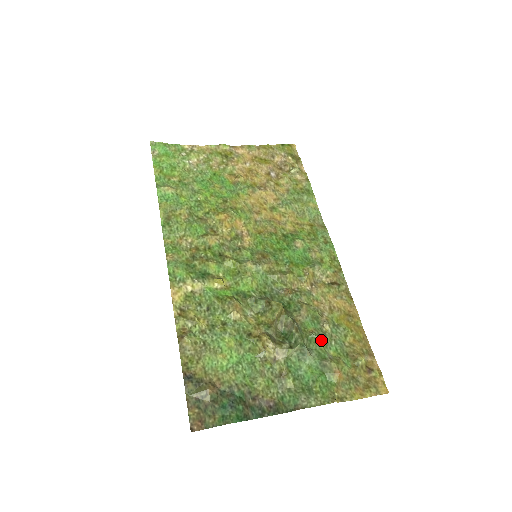
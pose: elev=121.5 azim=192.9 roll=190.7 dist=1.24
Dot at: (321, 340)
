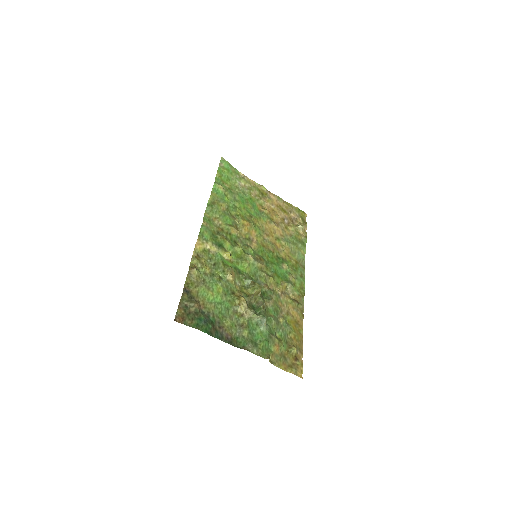
Dot at: (275, 323)
